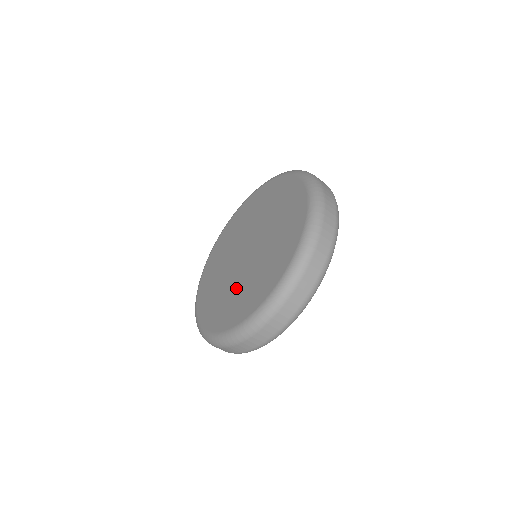
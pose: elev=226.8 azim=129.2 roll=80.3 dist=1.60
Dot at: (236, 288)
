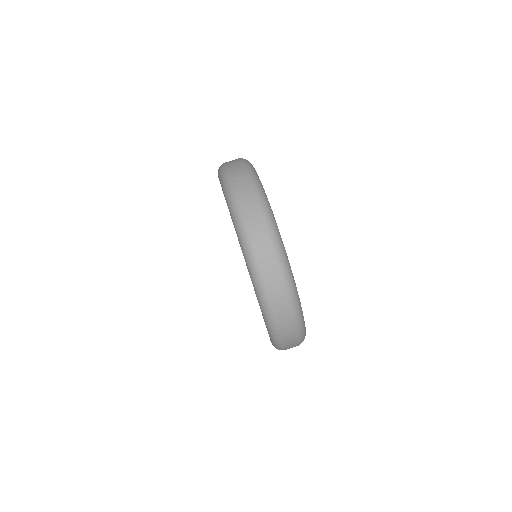
Dot at: occluded
